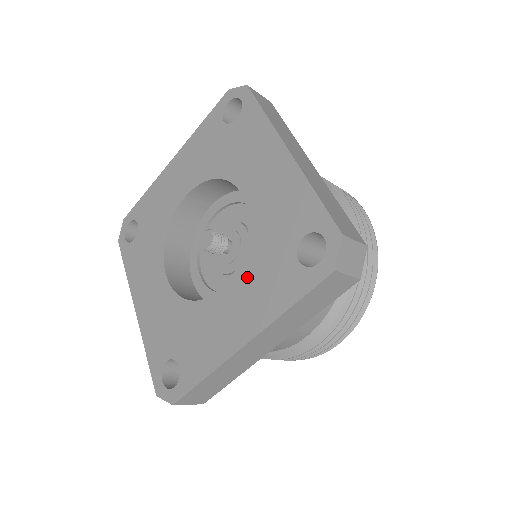
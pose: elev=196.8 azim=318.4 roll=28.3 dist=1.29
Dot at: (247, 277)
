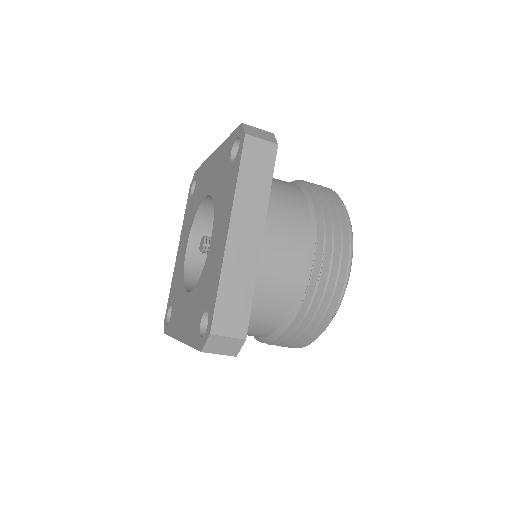
Dot at: (193, 301)
